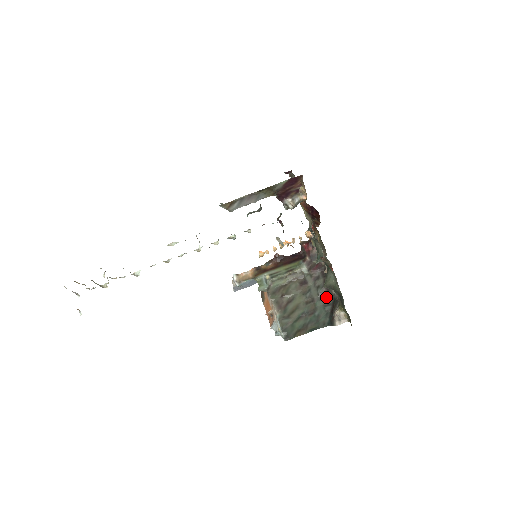
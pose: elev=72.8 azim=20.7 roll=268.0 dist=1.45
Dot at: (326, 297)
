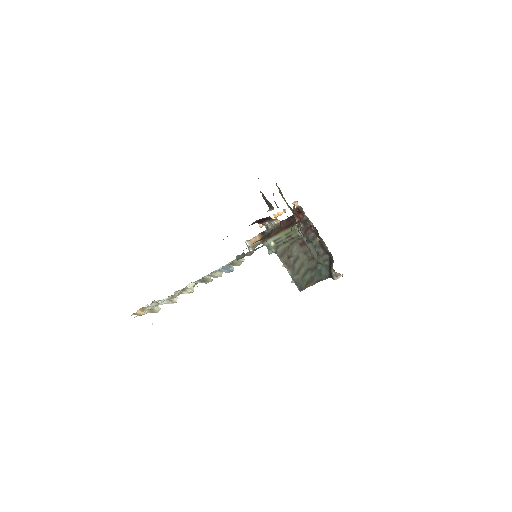
Dot at: (323, 254)
